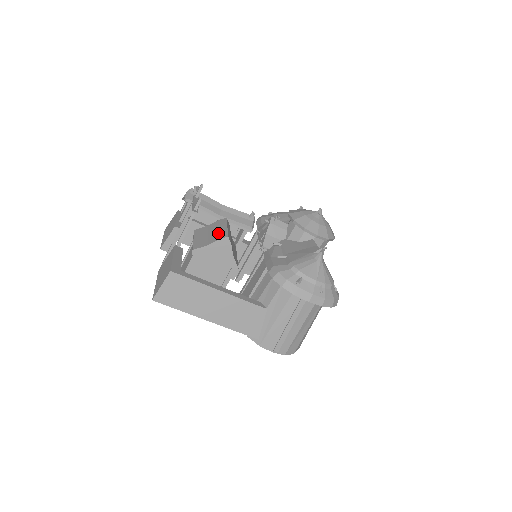
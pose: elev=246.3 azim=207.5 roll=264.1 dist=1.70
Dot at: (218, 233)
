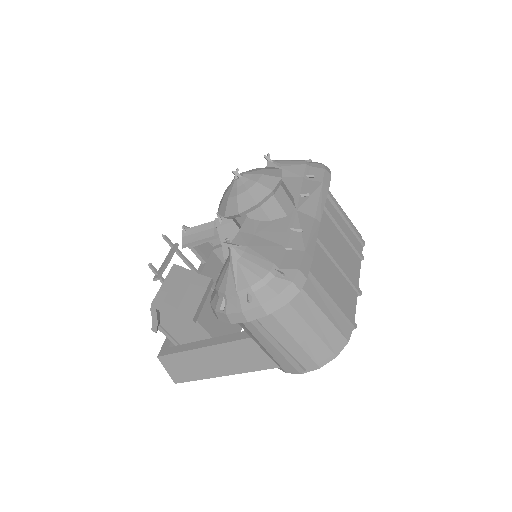
Dot at: occluded
